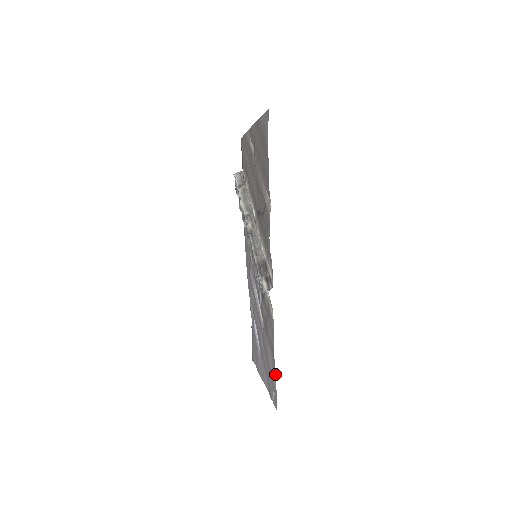
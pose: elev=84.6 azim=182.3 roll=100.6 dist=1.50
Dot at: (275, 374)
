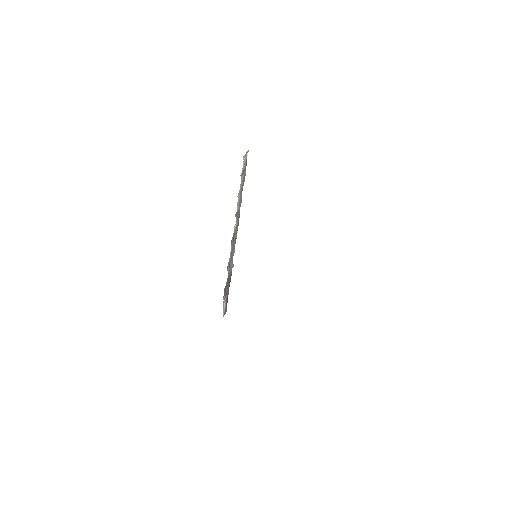
Dot at: occluded
